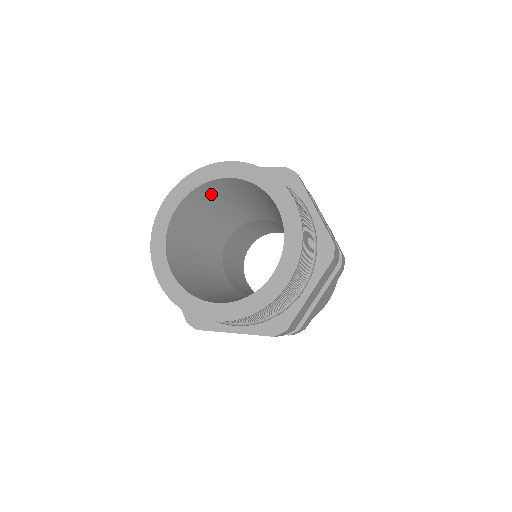
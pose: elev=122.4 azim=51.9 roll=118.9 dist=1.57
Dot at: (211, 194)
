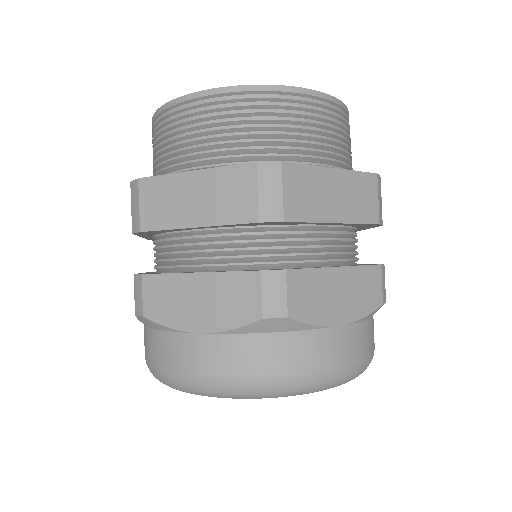
Dot at: occluded
